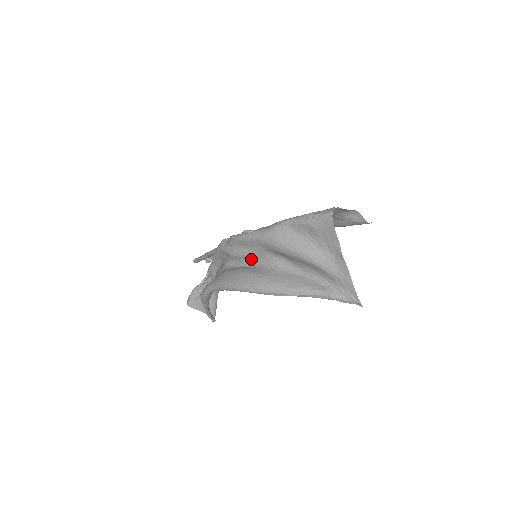
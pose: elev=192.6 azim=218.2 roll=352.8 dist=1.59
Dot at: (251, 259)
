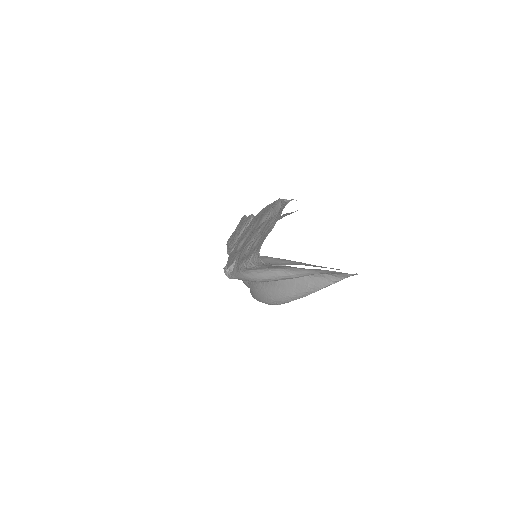
Dot at: occluded
